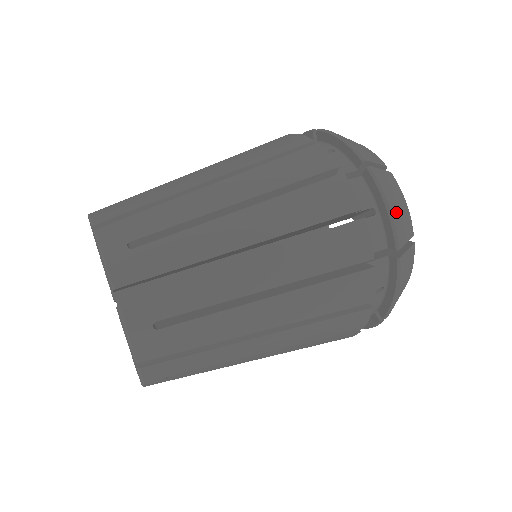
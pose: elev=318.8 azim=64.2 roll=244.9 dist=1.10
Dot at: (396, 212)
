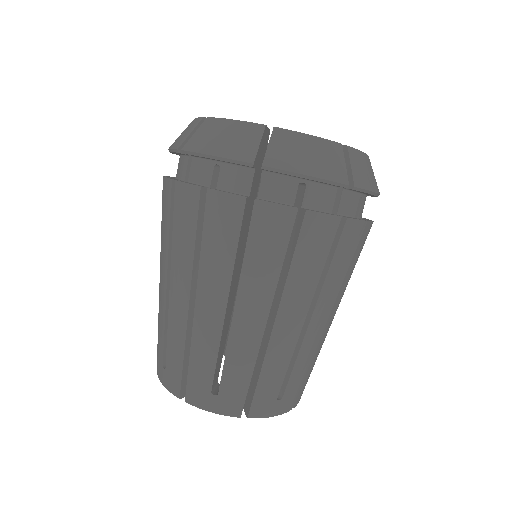
Dot at: (374, 183)
